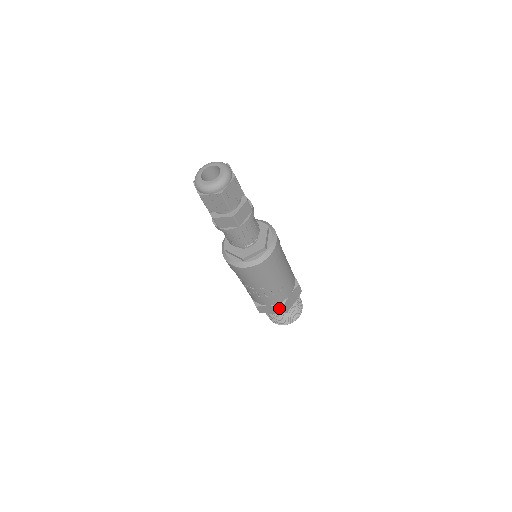
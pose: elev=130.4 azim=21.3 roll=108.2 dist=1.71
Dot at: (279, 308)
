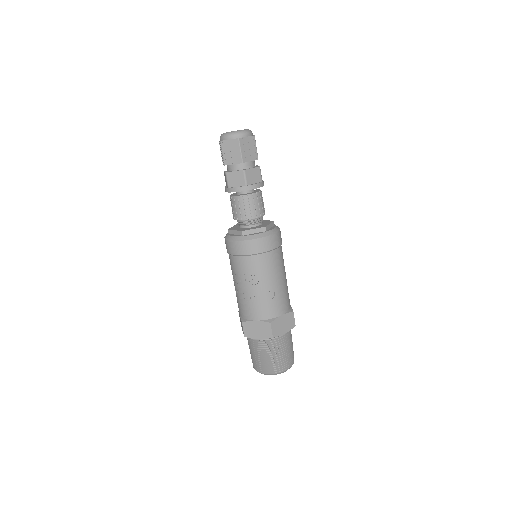
Dot at: (266, 327)
